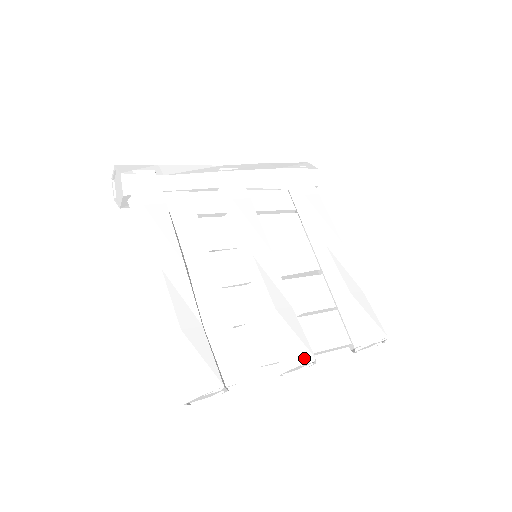
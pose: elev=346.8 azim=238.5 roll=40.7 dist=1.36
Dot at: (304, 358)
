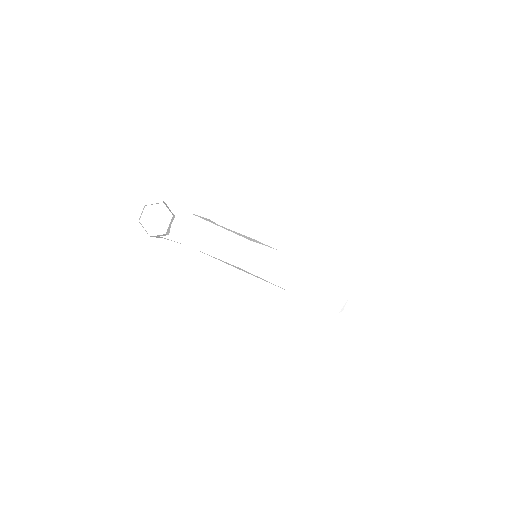
Dot at: occluded
